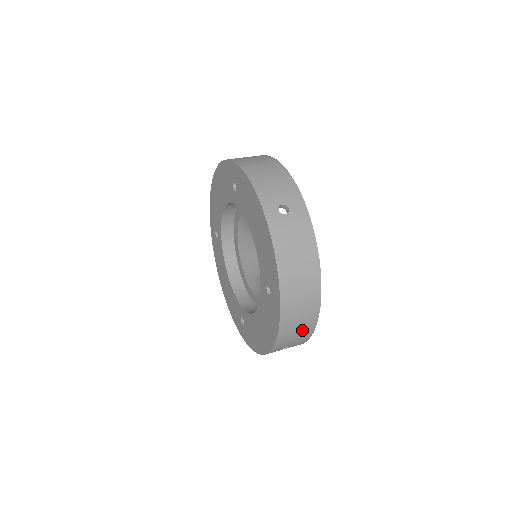
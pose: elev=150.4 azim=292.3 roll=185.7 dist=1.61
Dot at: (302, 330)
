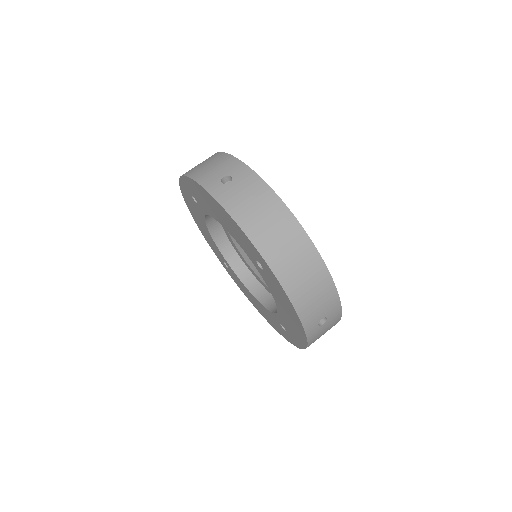
Dot at: occluded
